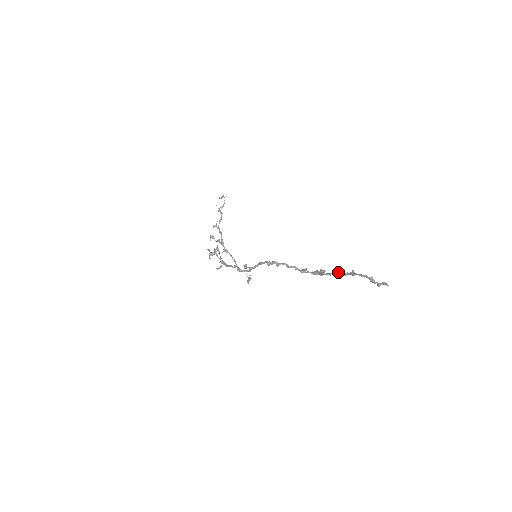
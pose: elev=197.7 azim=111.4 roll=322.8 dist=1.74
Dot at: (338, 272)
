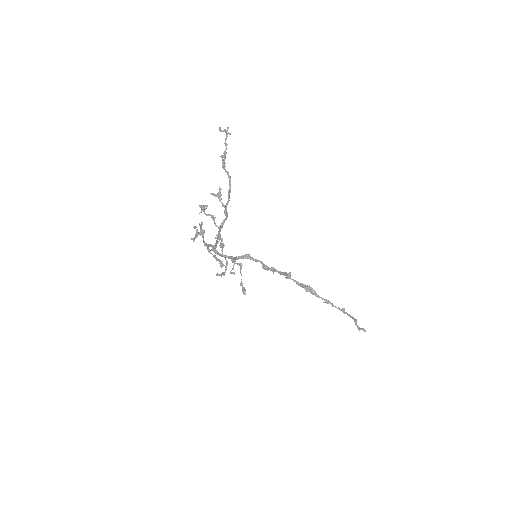
Dot at: (329, 301)
